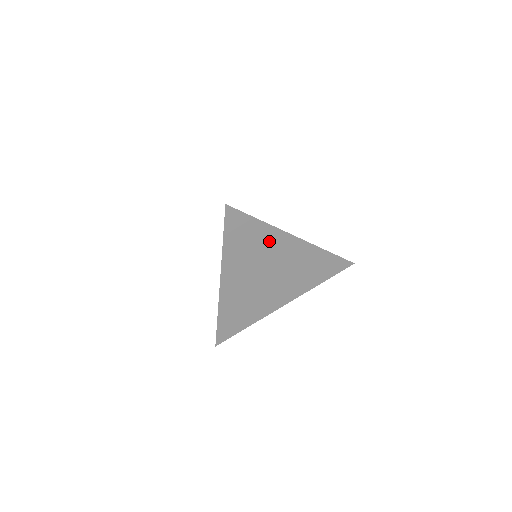
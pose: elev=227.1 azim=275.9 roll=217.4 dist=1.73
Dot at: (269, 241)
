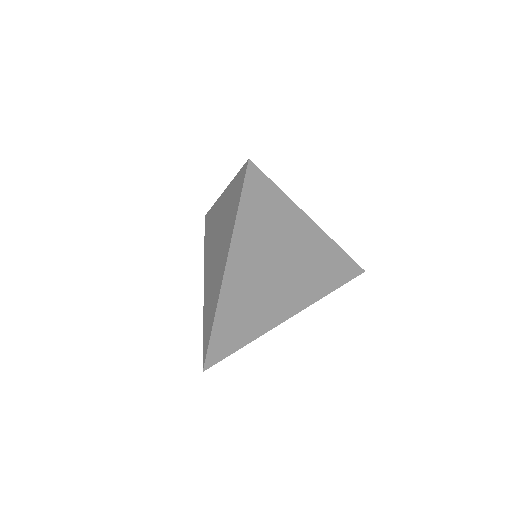
Dot at: (286, 223)
